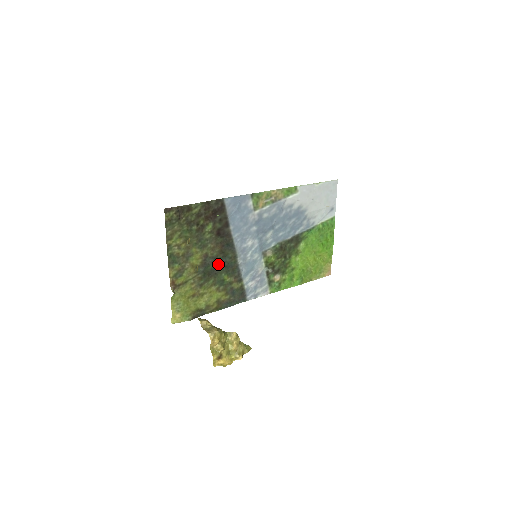
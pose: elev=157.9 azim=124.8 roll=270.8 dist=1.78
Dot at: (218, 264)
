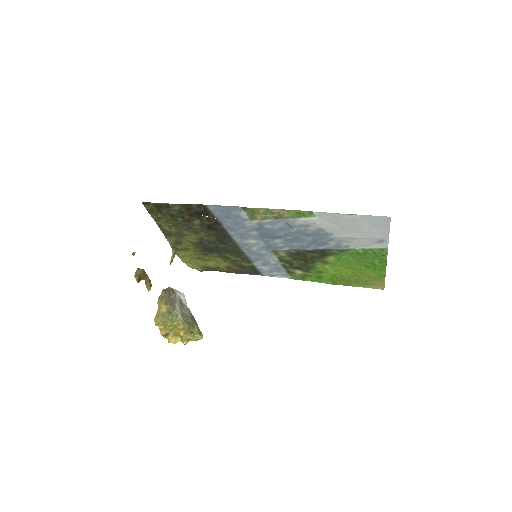
Dot at: (218, 247)
